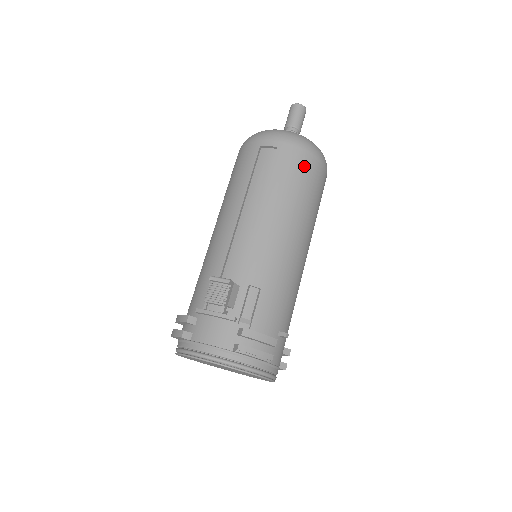
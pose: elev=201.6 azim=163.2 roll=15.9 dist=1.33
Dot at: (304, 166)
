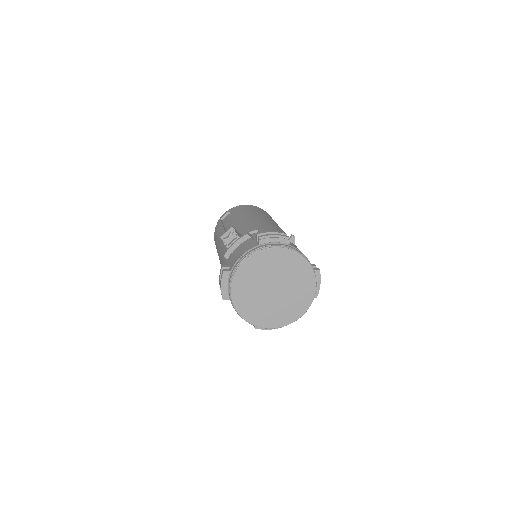
Dot at: (249, 207)
